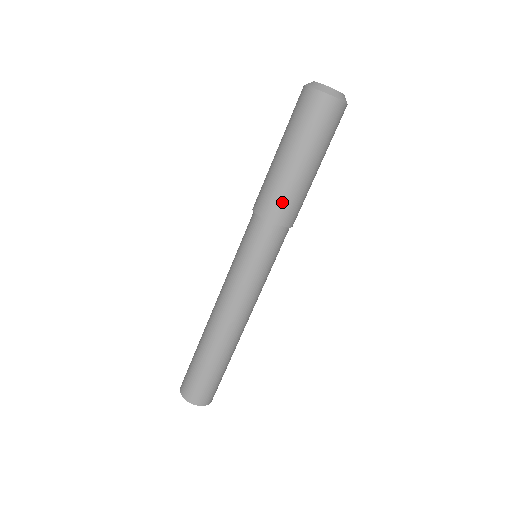
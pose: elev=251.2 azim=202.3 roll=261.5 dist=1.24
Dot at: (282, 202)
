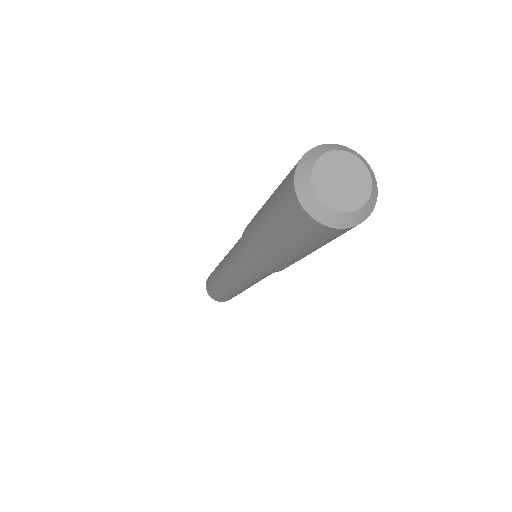
Dot at: (288, 266)
